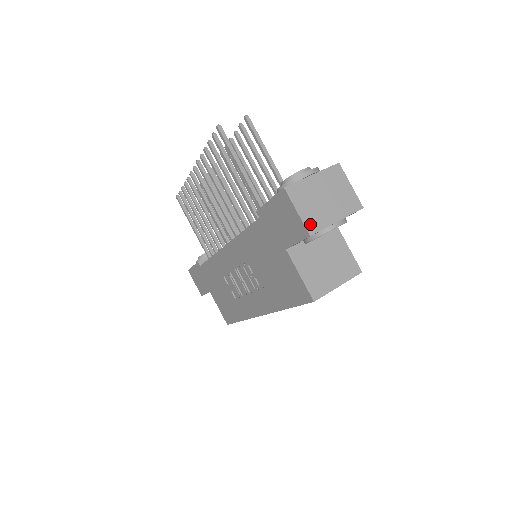
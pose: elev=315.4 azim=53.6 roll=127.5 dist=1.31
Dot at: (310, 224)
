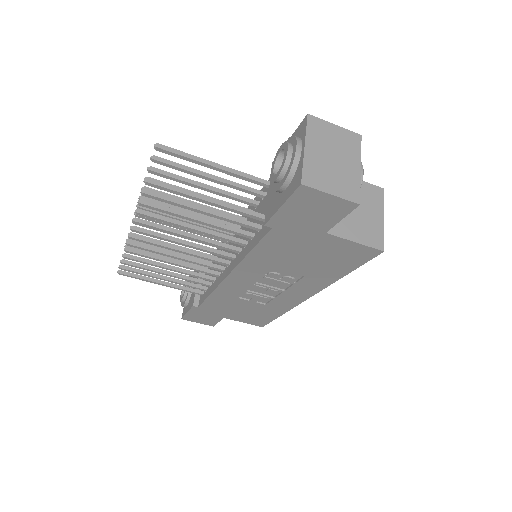
Dot at: (349, 194)
